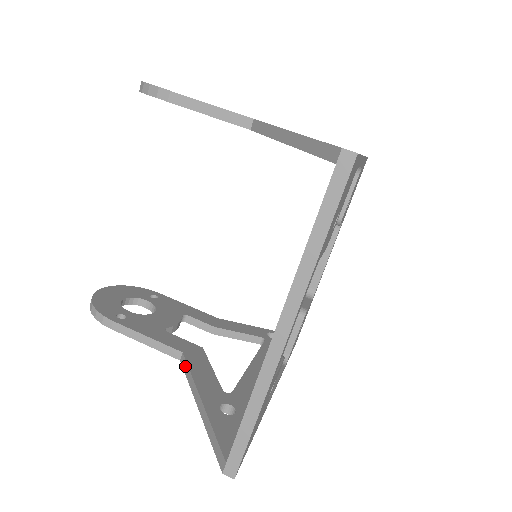
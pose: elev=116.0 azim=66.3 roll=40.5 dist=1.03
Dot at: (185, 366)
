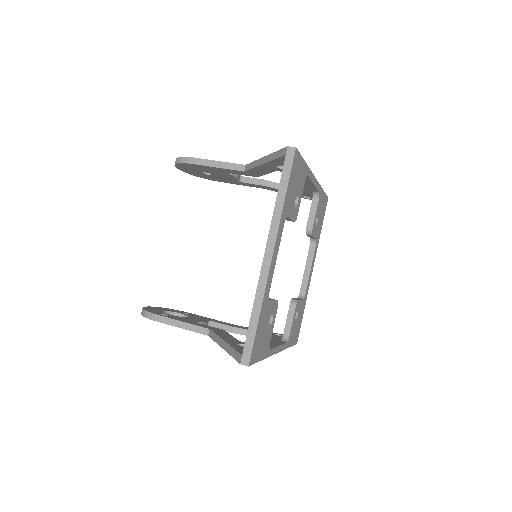
Dot at: (212, 334)
